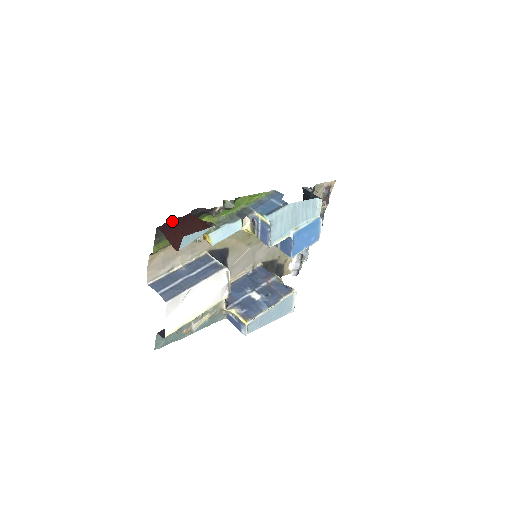
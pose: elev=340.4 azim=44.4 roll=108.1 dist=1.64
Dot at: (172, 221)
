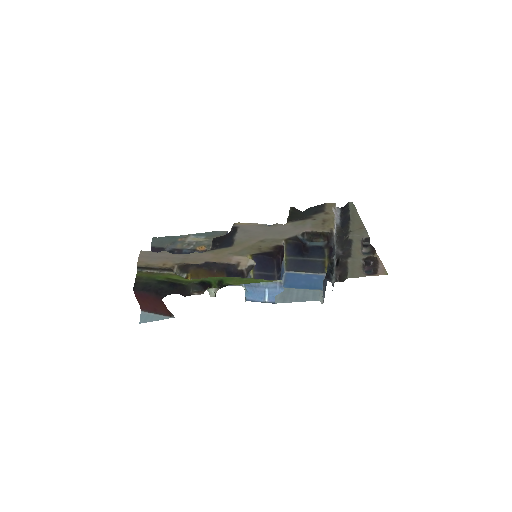
Dot at: (146, 295)
